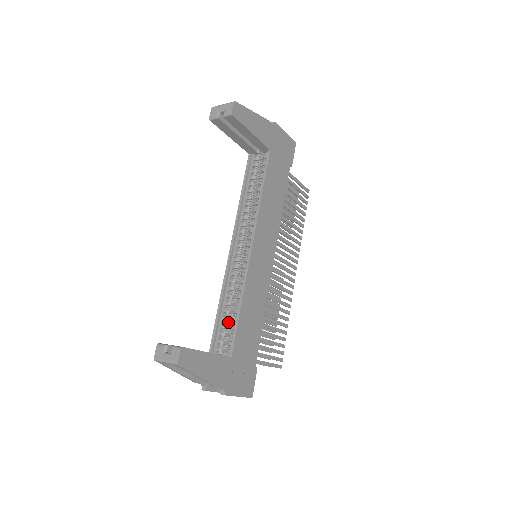
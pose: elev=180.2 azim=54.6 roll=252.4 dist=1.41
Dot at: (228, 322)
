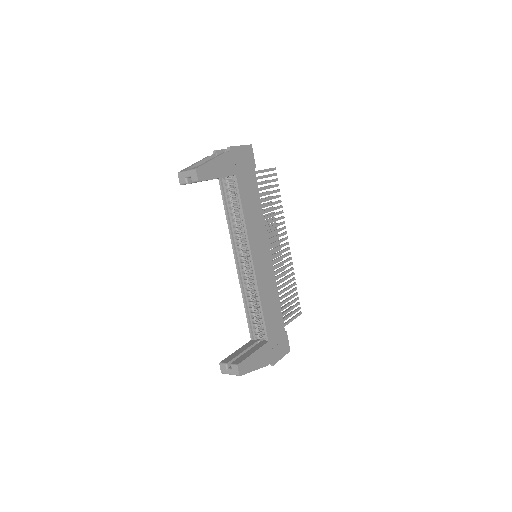
Dot at: (256, 315)
